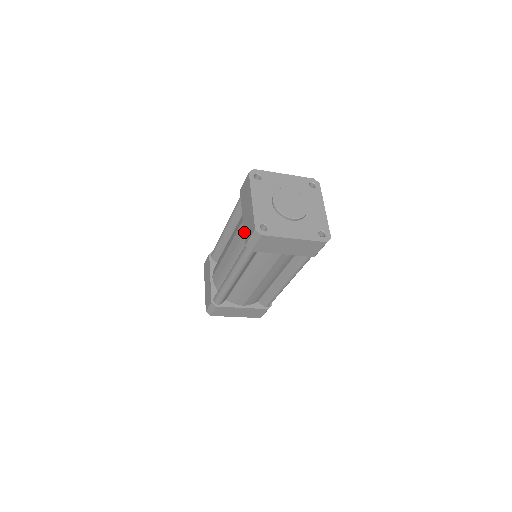
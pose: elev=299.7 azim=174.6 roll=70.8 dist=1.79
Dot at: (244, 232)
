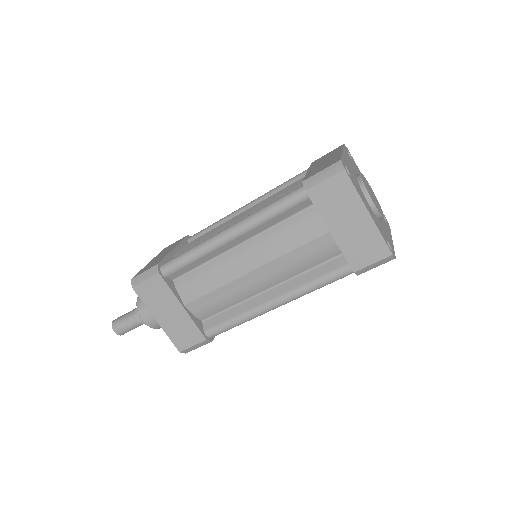
Dot at: (306, 175)
